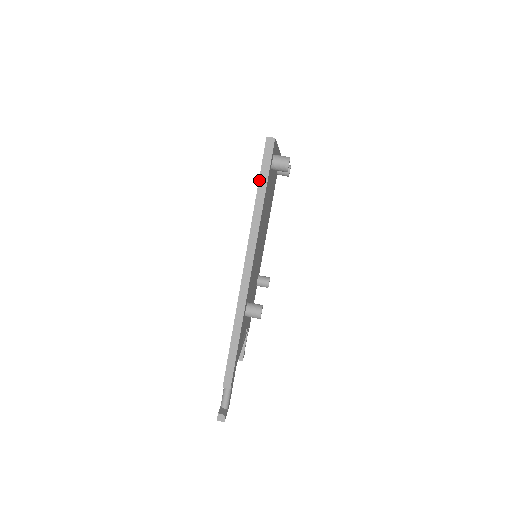
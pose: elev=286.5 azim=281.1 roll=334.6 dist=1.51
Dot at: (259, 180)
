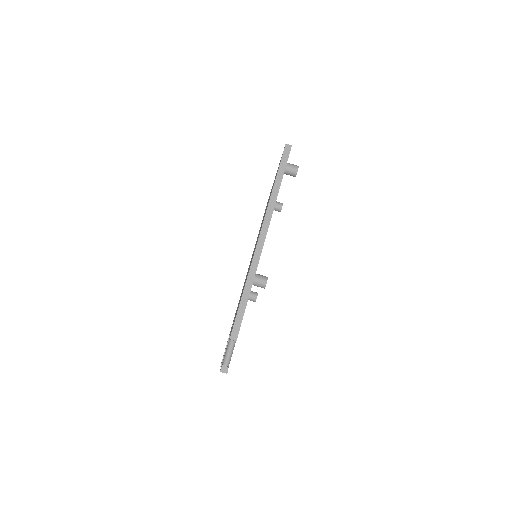
Dot at: (278, 172)
